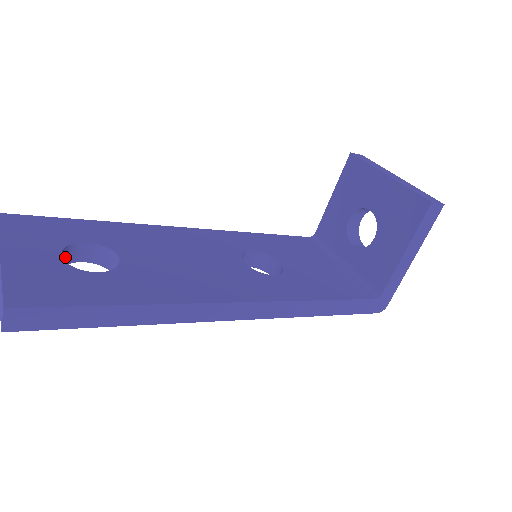
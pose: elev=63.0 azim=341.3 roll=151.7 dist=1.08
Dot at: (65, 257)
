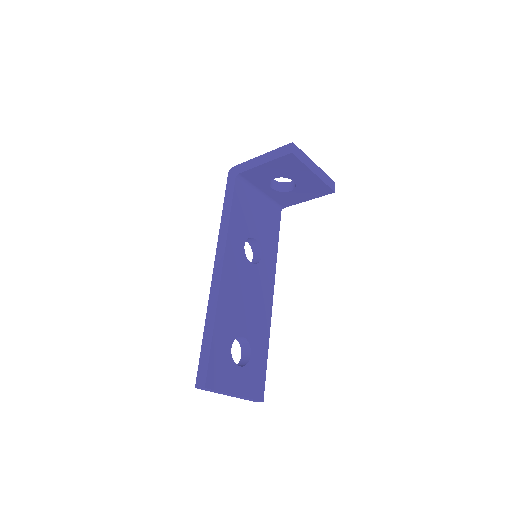
Dot at: occluded
